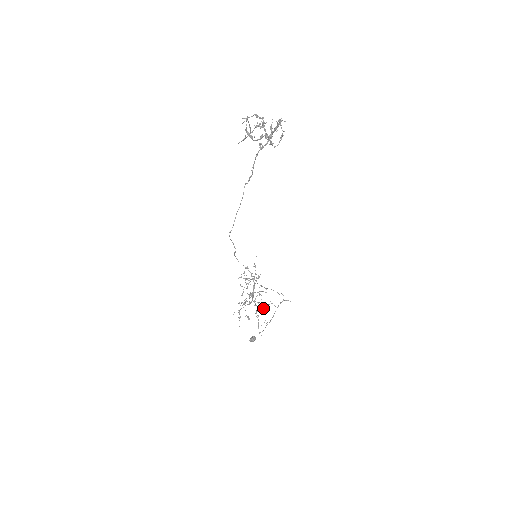
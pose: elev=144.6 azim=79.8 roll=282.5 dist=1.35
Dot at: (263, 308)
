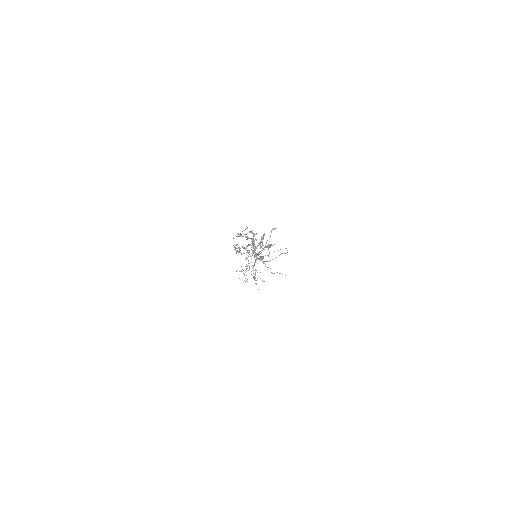
Dot at: (256, 283)
